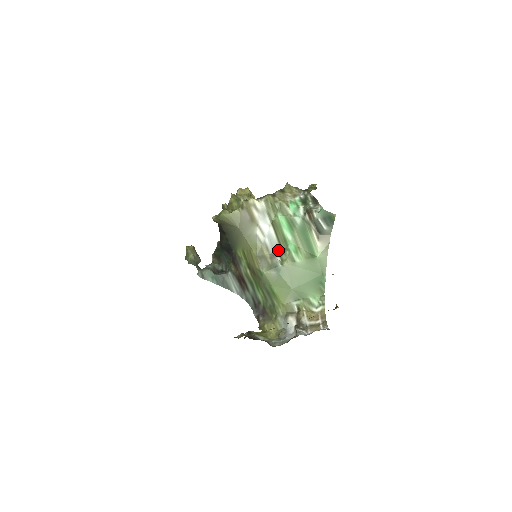
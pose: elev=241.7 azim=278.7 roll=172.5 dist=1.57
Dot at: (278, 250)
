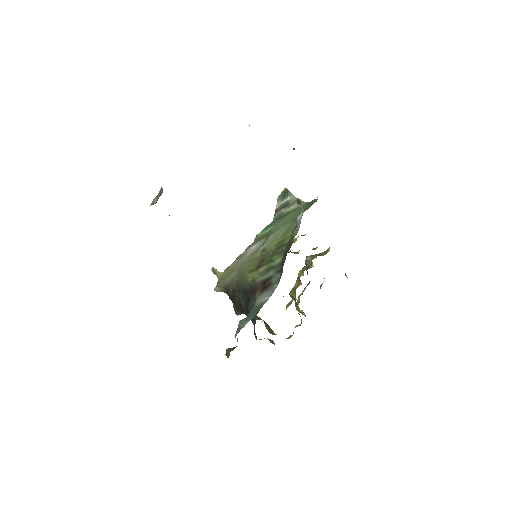
Dot at: occluded
